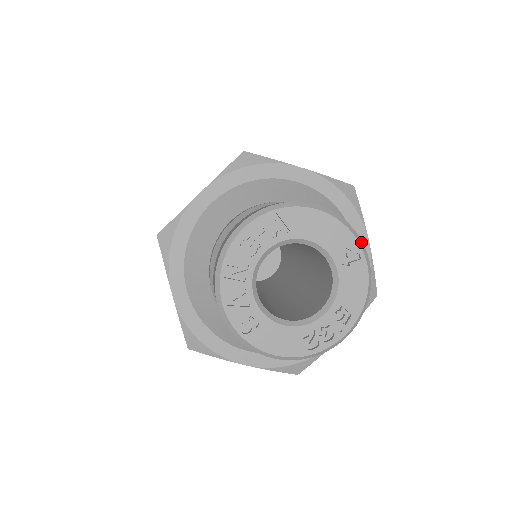
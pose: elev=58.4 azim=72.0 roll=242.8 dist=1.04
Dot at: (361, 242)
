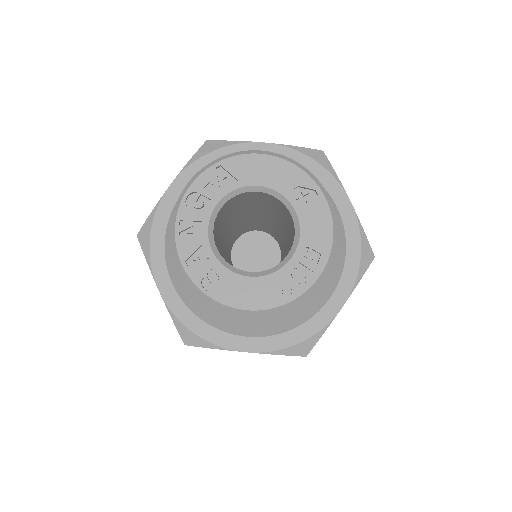
Dot at: (315, 178)
